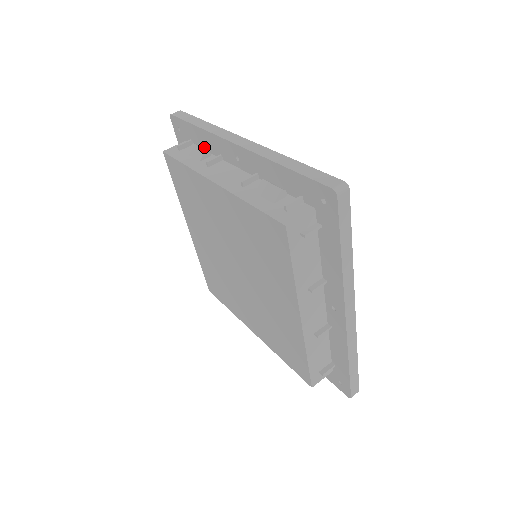
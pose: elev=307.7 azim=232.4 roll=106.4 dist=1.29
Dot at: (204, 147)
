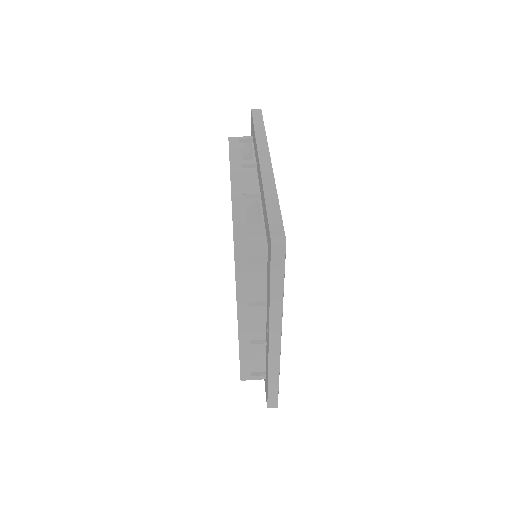
Dot at: occluded
